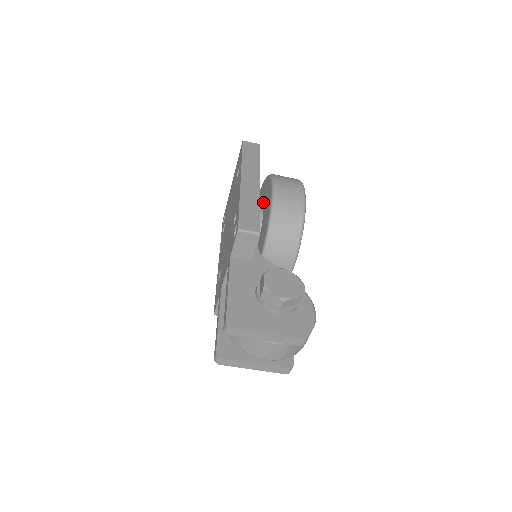
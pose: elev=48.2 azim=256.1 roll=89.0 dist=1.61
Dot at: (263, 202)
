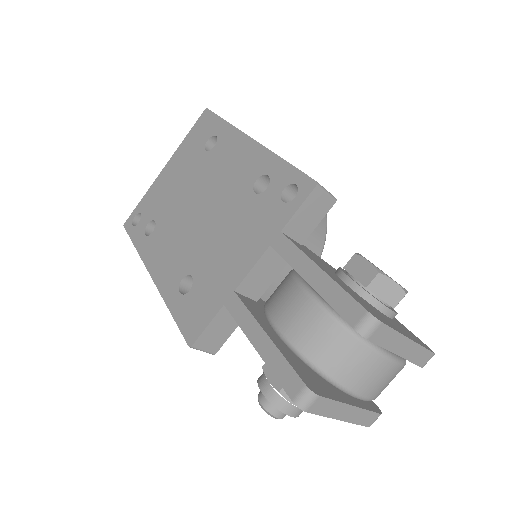
Dot at: occluded
